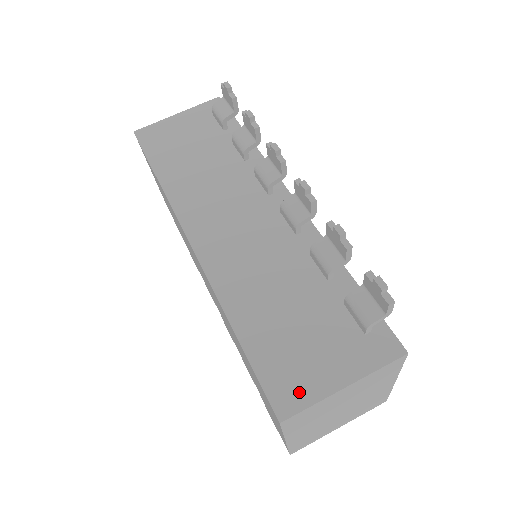
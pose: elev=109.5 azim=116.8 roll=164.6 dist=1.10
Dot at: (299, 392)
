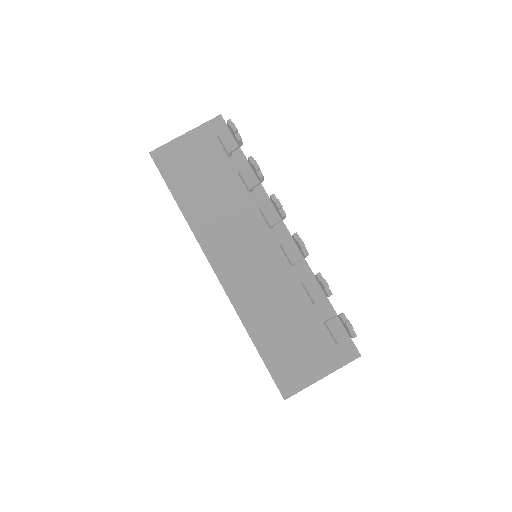
Dot at: (296, 382)
